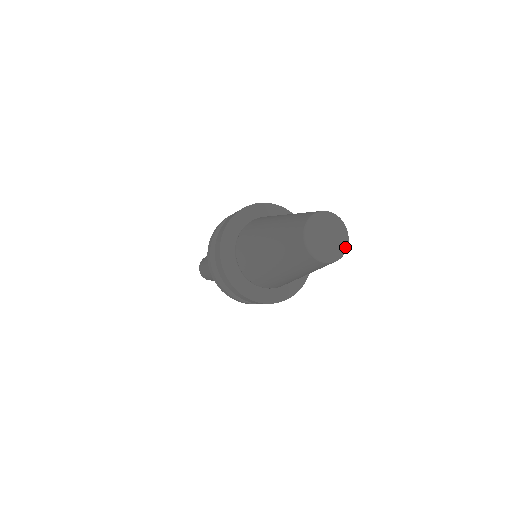
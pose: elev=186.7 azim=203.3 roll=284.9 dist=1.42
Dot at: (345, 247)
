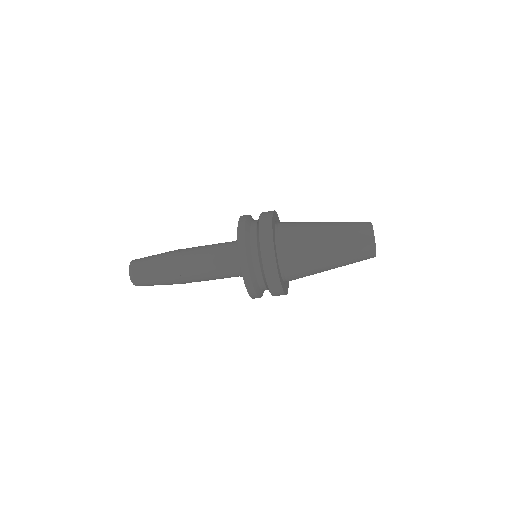
Dot at: occluded
